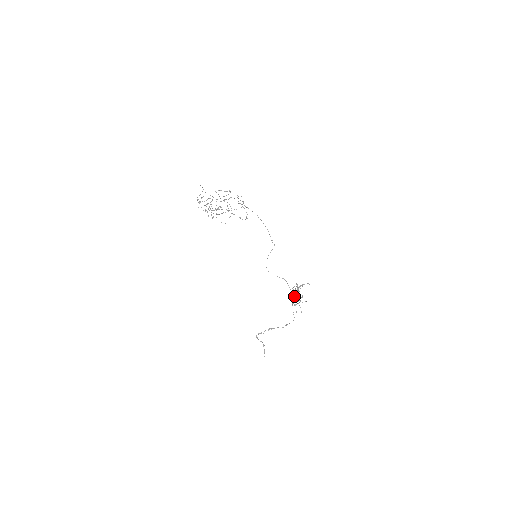
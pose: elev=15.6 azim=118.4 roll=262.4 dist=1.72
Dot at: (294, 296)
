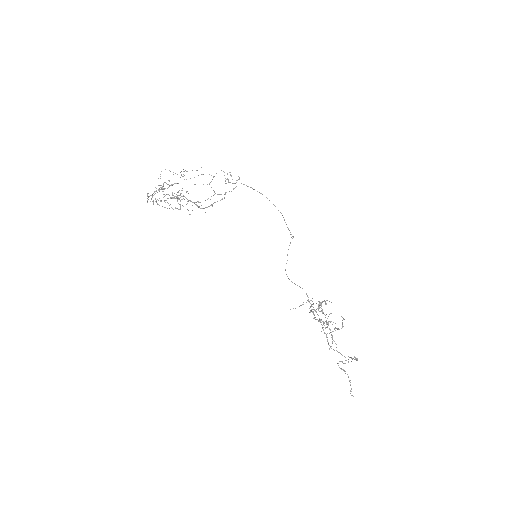
Dot at: (314, 318)
